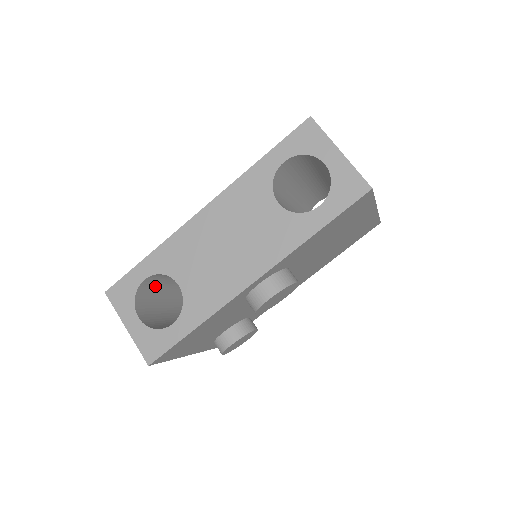
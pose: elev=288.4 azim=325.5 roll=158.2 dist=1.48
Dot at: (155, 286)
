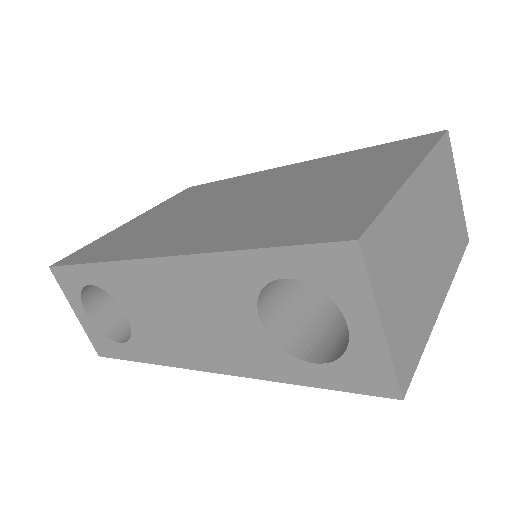
Dot at: occluded
